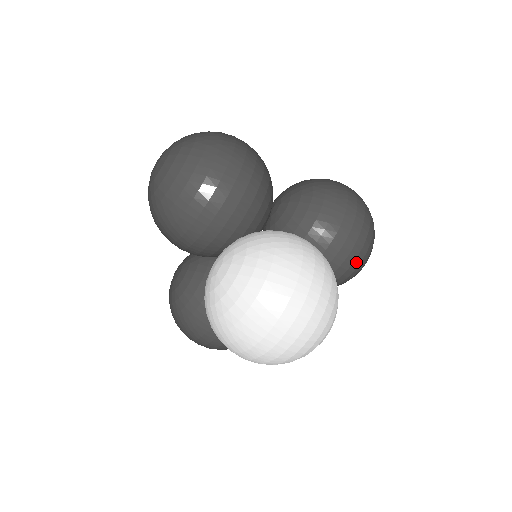
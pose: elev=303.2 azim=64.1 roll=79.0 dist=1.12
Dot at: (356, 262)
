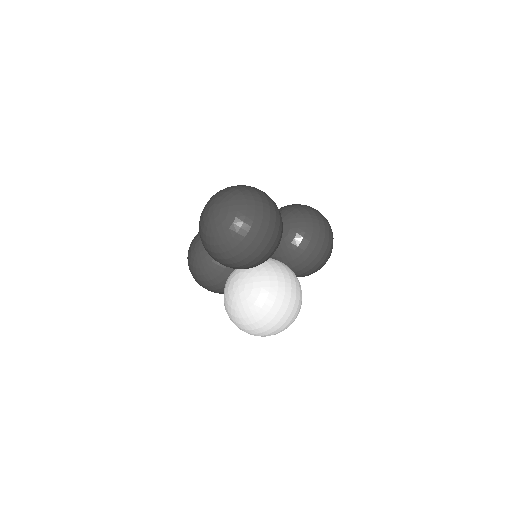
Dot at: occluded
